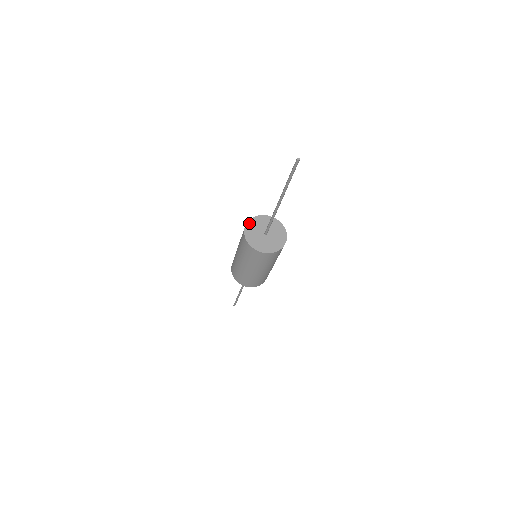
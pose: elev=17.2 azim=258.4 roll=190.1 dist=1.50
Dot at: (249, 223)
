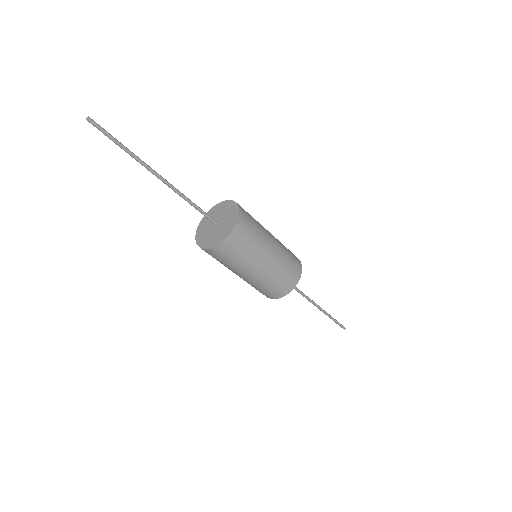
Dot at: (199, 227)
